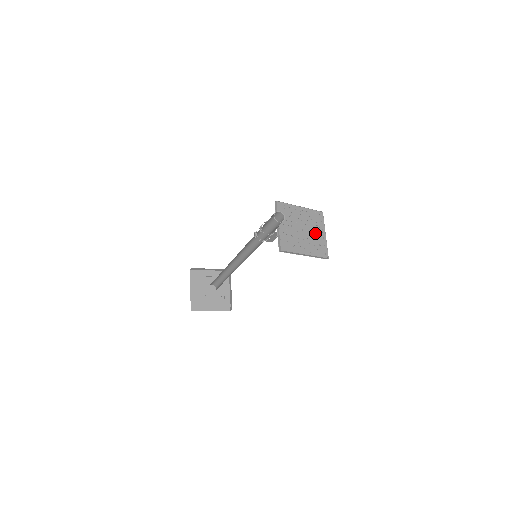
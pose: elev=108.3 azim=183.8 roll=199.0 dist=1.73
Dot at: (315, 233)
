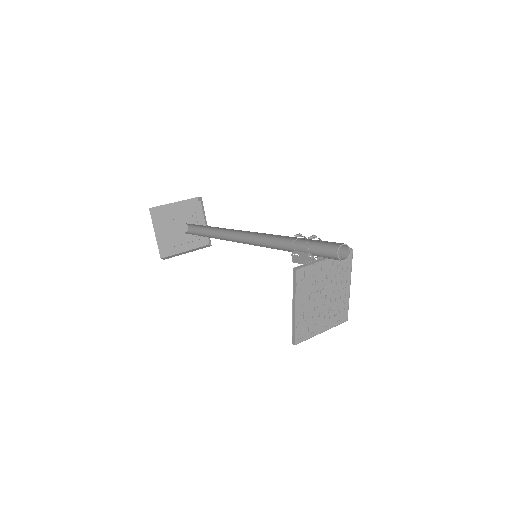
Dot at: (322, 316)
